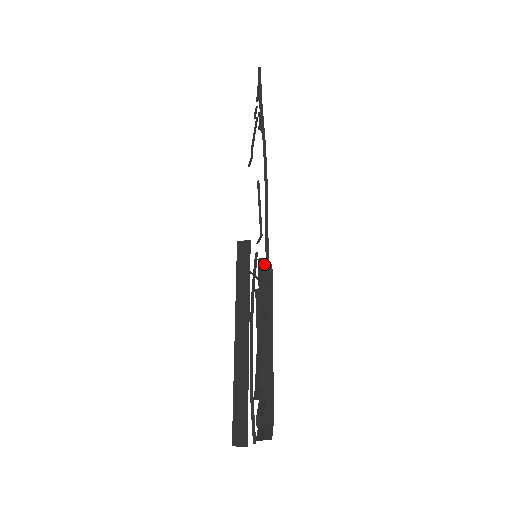
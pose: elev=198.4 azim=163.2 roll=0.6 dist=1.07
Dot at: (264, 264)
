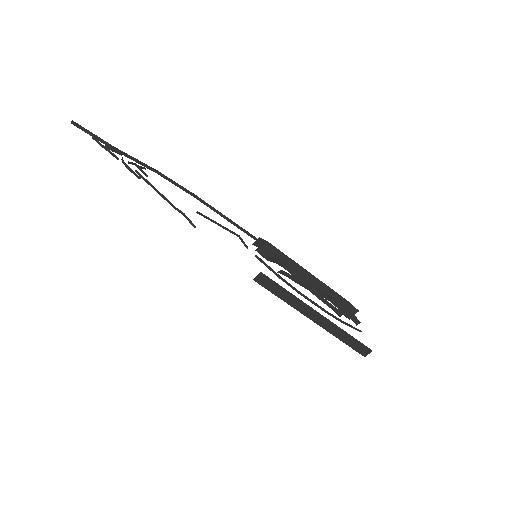
Dot at: (260, 248)
